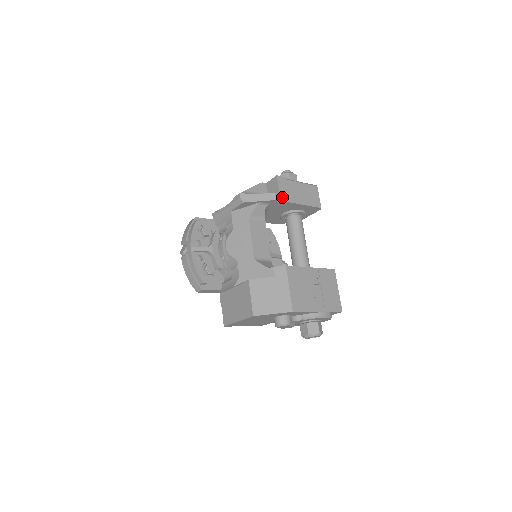
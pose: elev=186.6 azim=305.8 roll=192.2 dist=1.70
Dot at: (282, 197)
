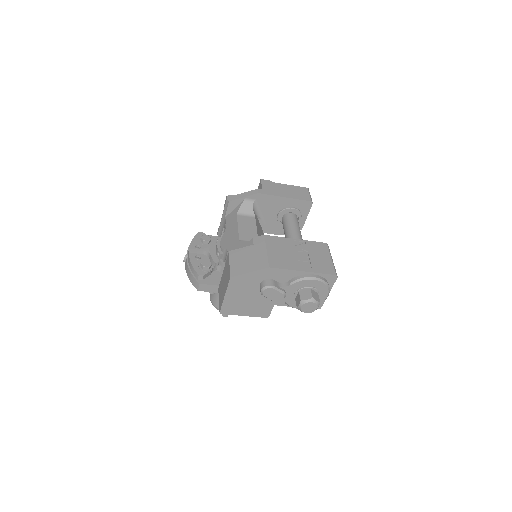
Dot at: (265, 192)
